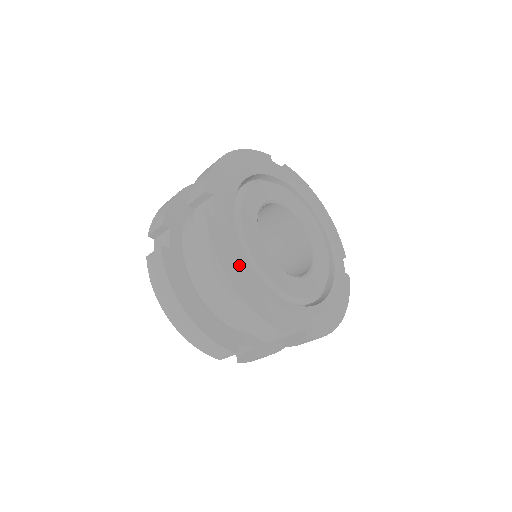
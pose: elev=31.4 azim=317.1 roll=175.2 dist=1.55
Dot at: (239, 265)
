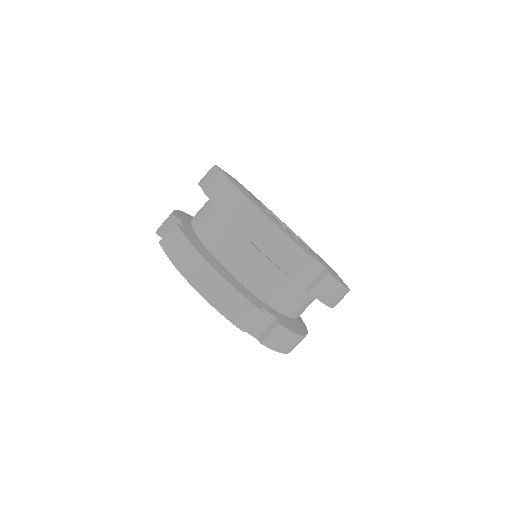
Dot at: (257, 203)
